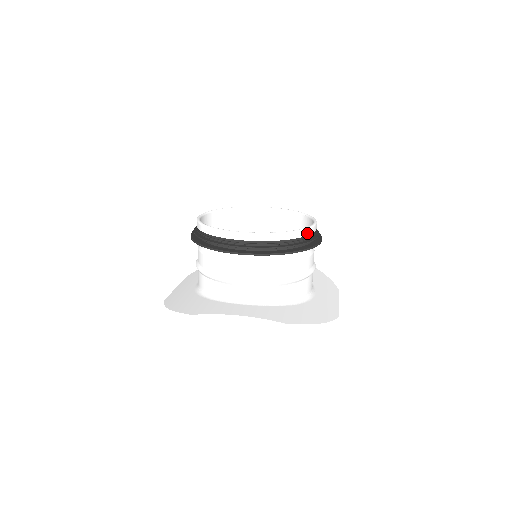
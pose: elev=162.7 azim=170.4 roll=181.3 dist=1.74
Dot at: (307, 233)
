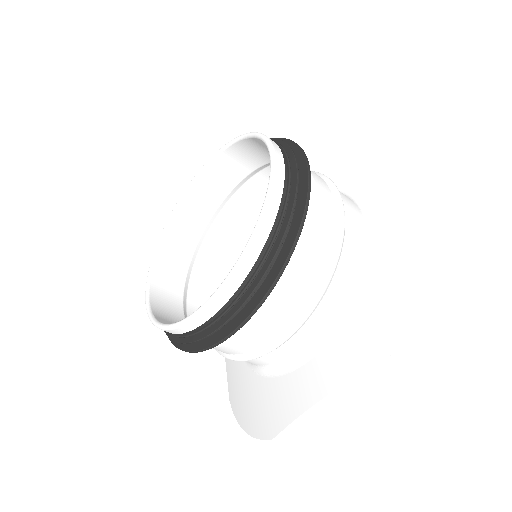
Dot at: (278, 192)
